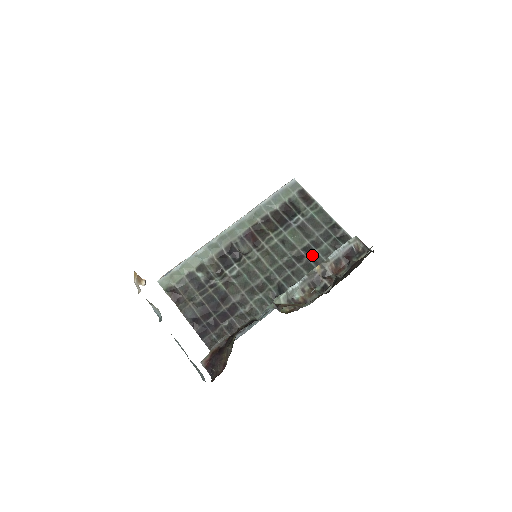
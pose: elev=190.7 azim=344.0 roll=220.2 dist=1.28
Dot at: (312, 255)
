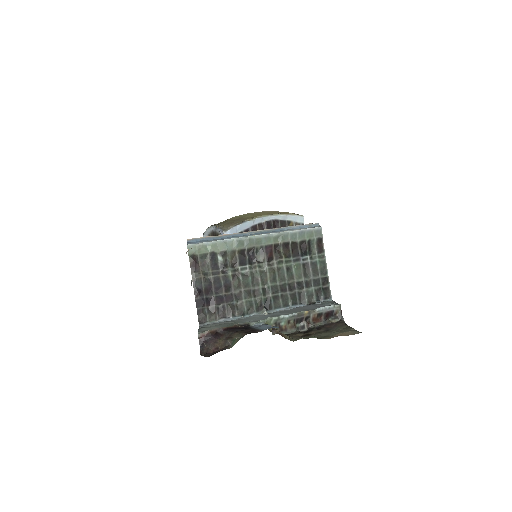
Dot at: (301, 290)
